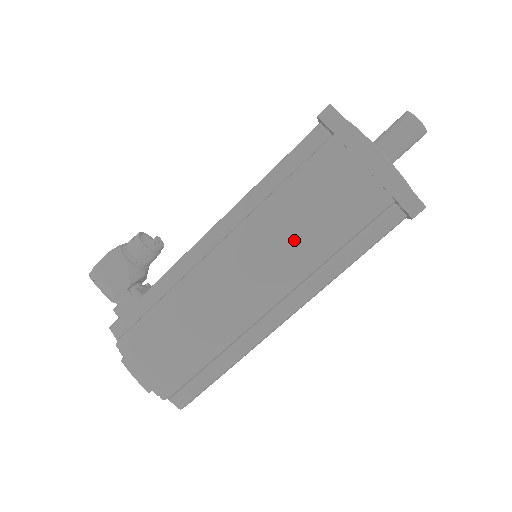
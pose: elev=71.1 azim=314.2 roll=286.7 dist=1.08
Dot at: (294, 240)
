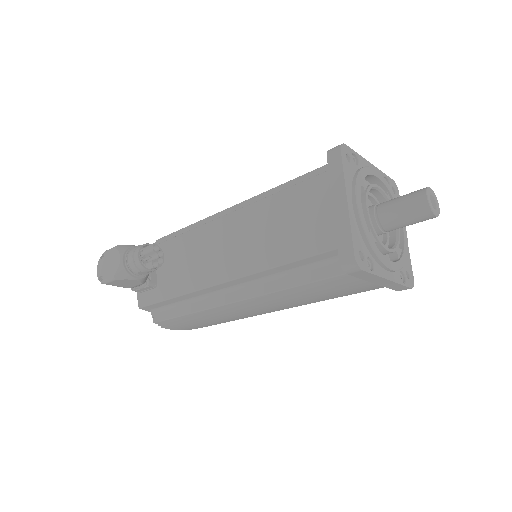
Dot at: (303, 301)
